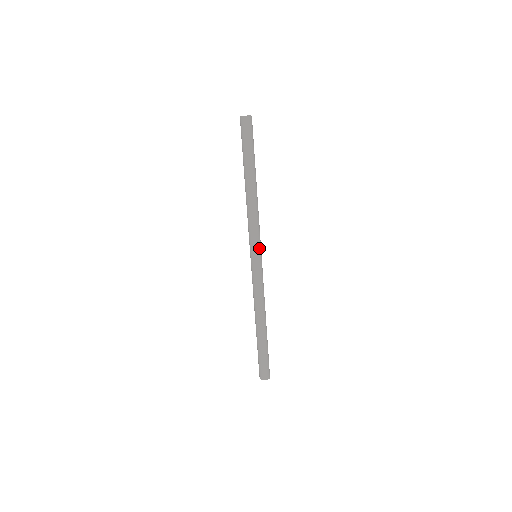
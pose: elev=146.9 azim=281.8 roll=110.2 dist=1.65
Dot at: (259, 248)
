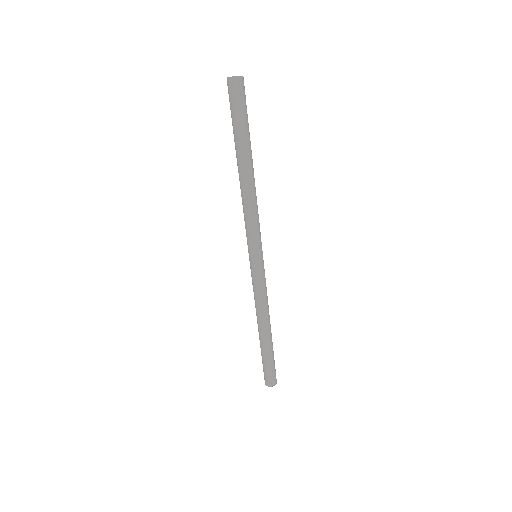
Dot at: (259, 248)
